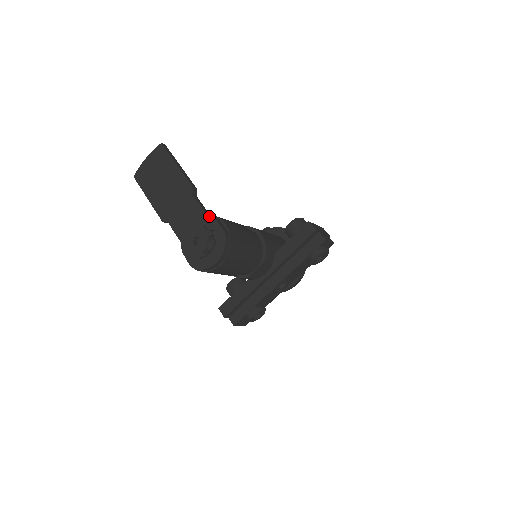
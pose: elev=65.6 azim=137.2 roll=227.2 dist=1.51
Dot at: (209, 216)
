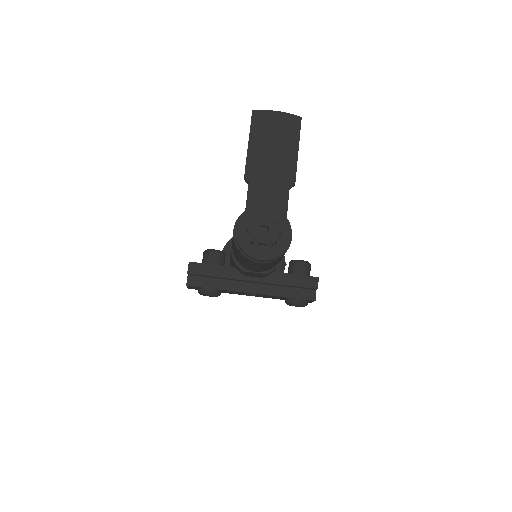
Dot at: (288, 220)
